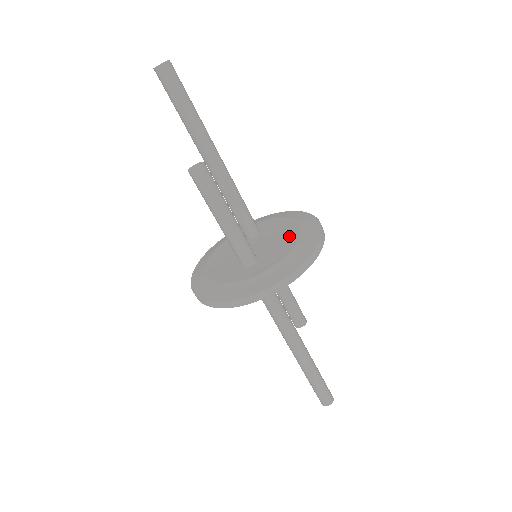
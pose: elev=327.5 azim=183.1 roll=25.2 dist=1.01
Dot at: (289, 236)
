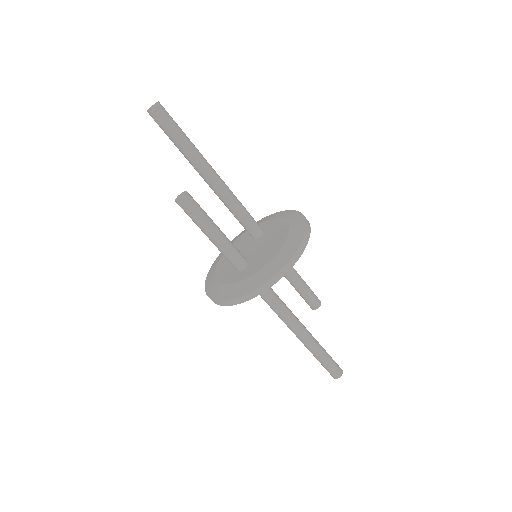
Dot at: (277, 244)
